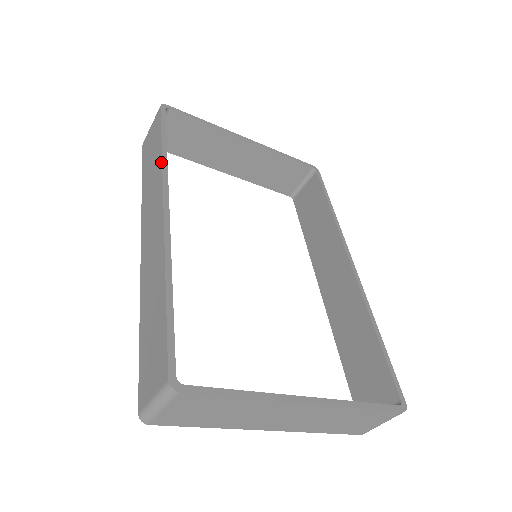
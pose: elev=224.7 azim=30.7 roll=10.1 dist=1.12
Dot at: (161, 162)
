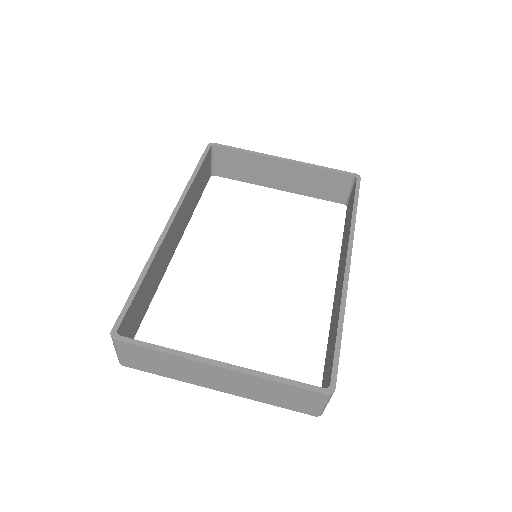
Dot at: (185, 188)
